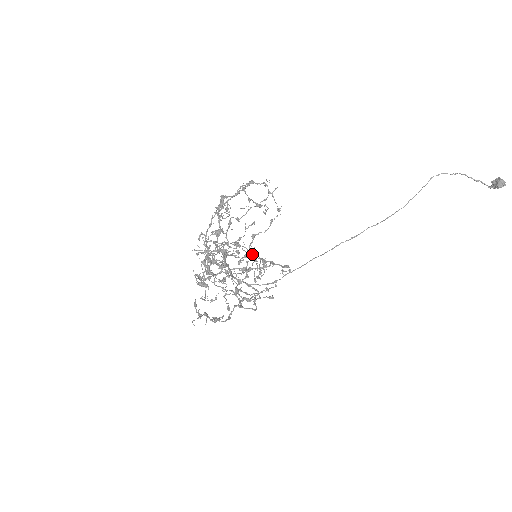
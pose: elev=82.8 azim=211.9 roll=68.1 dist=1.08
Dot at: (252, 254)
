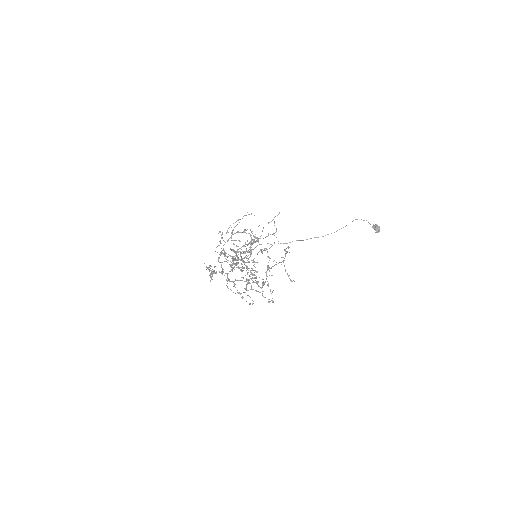
Dot at: occluded
